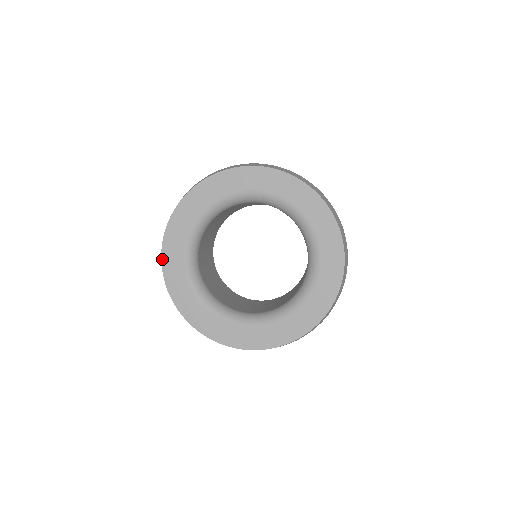
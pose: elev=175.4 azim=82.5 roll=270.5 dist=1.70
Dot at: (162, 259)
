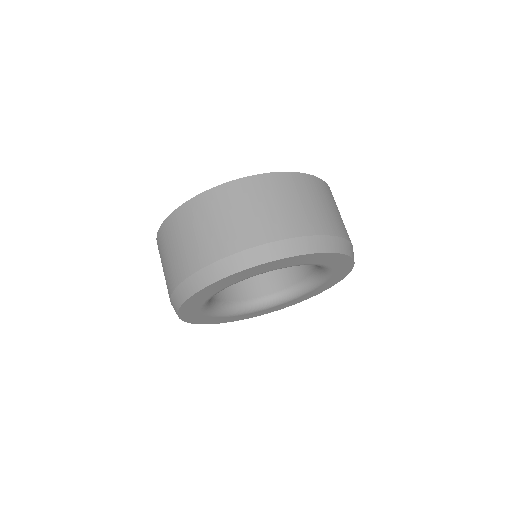
Dot at: (179, 317)
